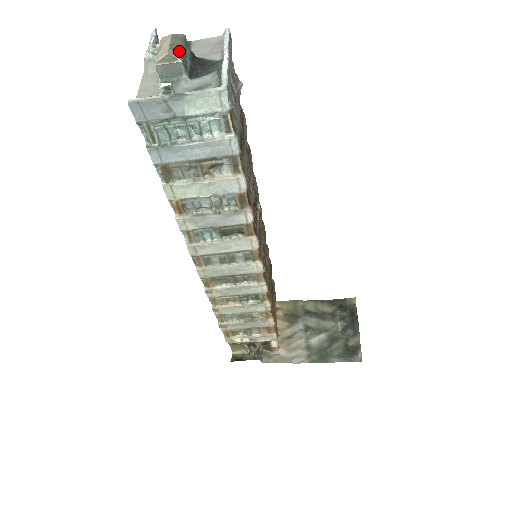
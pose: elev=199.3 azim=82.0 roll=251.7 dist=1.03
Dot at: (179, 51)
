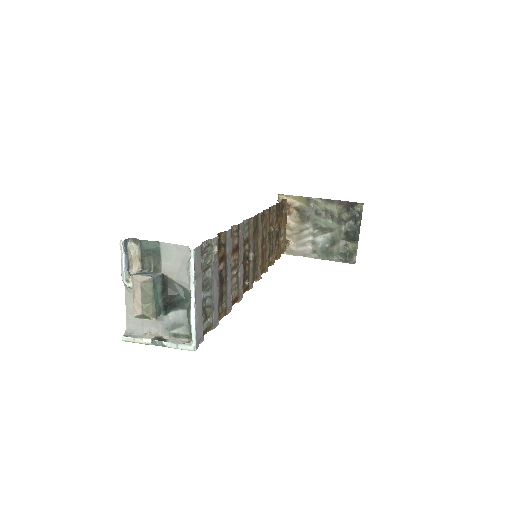
Dot at: (151, 308)
